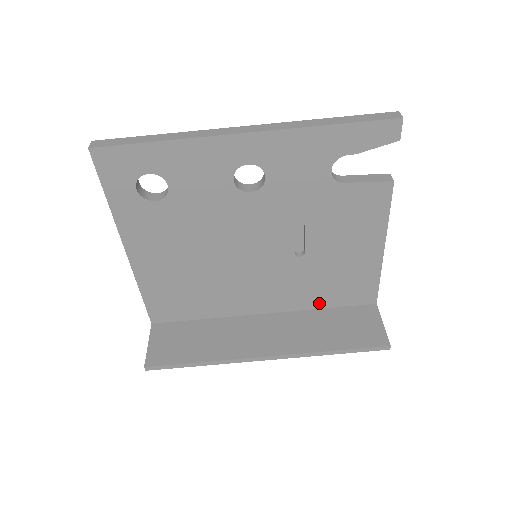
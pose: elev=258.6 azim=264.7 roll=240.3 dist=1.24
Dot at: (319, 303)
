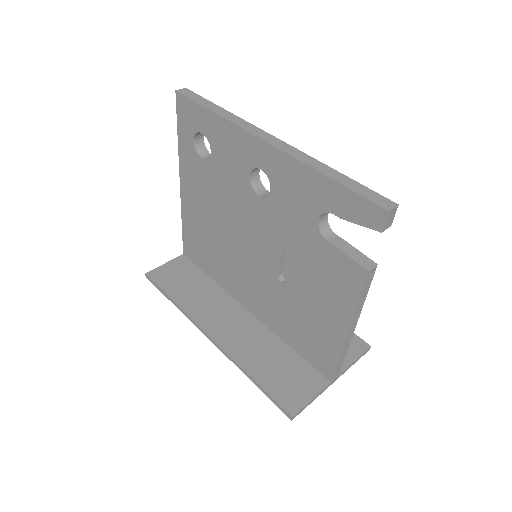
Dot at: (287, 338)
